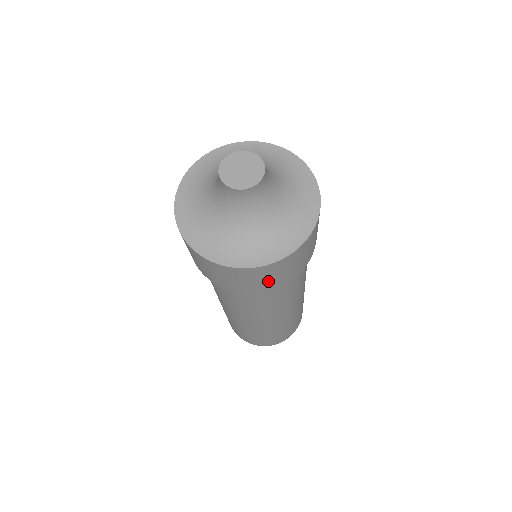
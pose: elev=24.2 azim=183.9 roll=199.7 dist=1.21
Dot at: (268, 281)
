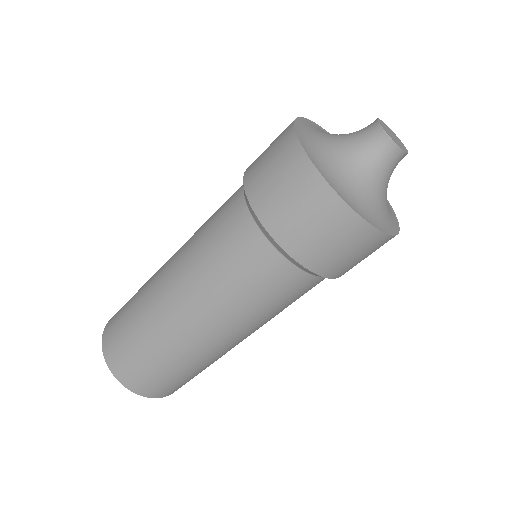
Dot at: occluded
